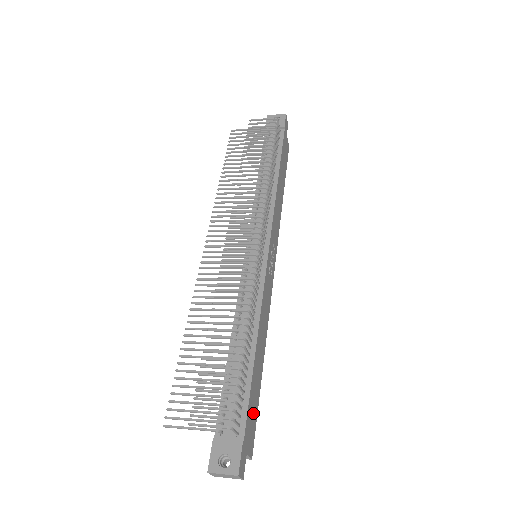
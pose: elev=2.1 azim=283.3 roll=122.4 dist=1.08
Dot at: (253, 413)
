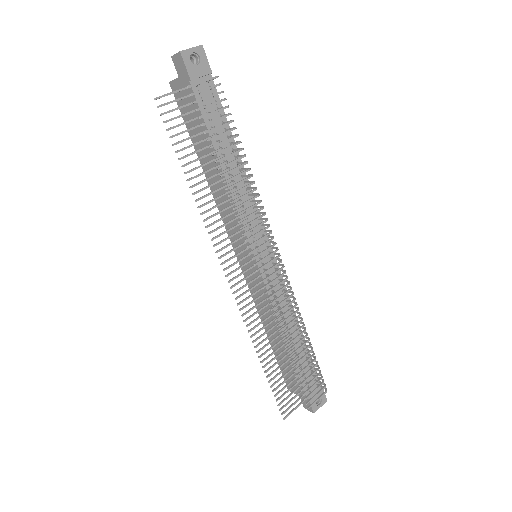
Dot at: occluded
